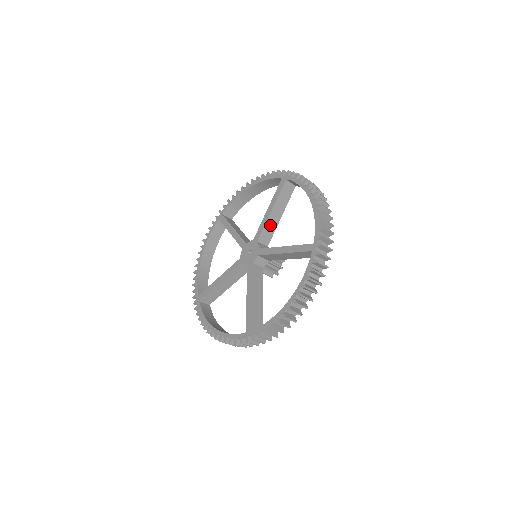
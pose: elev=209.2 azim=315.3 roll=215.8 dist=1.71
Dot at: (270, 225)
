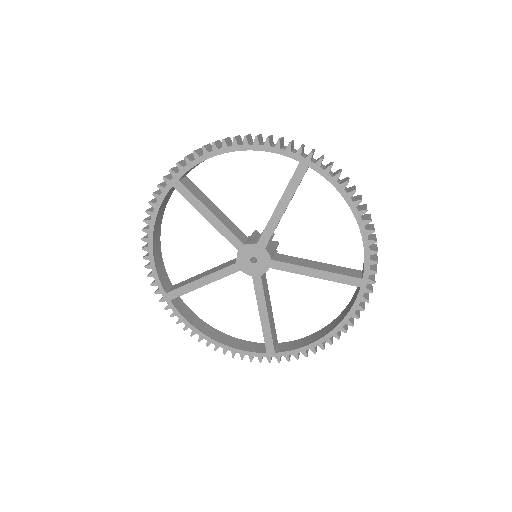
Dot at: occluded
